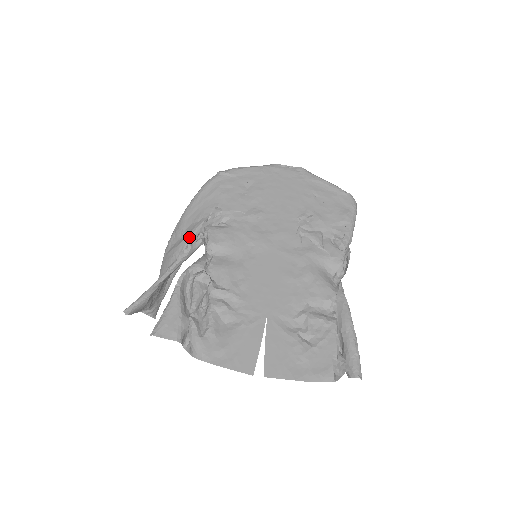
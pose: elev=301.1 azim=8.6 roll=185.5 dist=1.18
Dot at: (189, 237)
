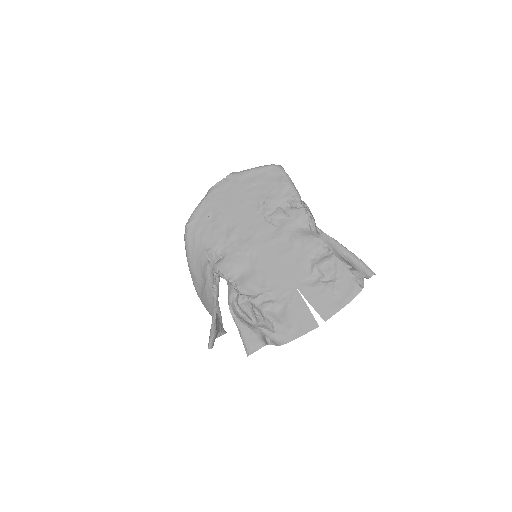
Dot at: (208, 280)
